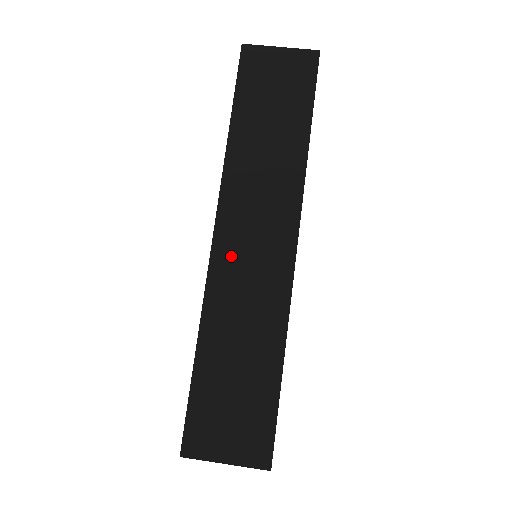
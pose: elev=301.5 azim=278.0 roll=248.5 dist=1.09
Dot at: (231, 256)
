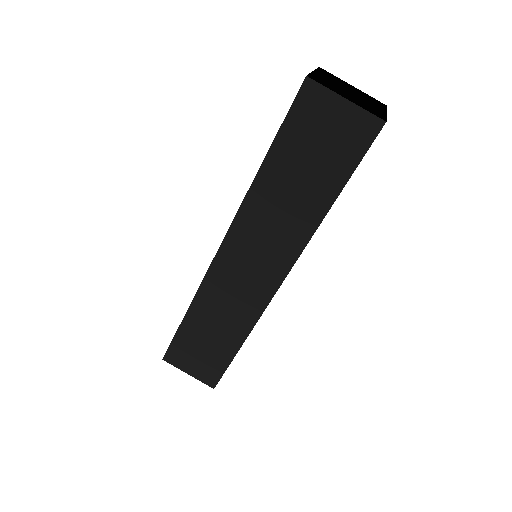
Dot at: (227, 270)
